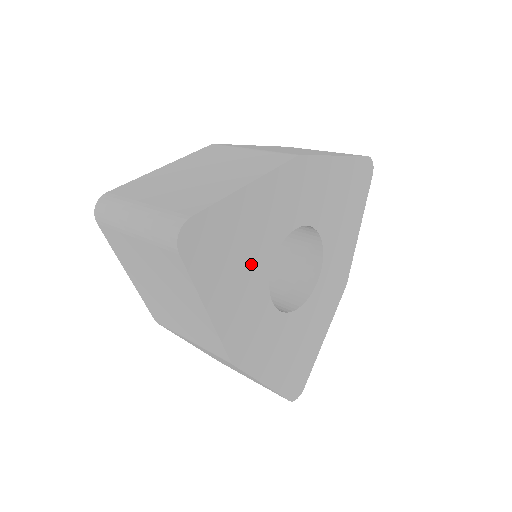
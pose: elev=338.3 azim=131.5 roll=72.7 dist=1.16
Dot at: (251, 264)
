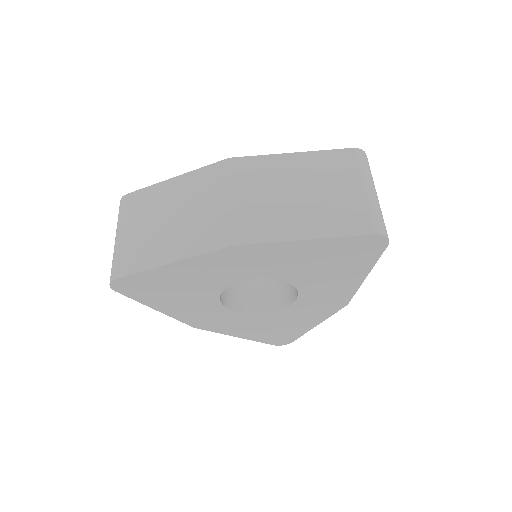
Dot at: (193, 294)
